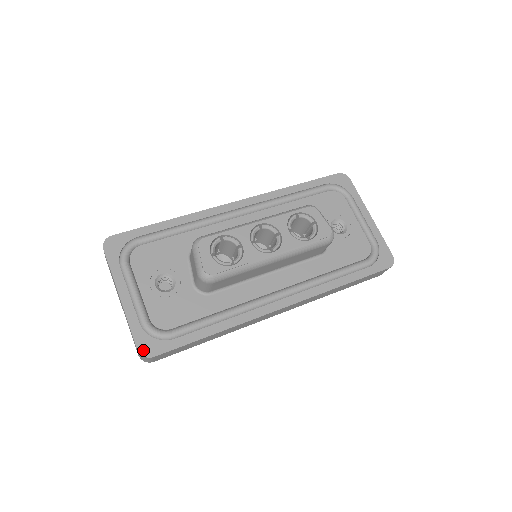
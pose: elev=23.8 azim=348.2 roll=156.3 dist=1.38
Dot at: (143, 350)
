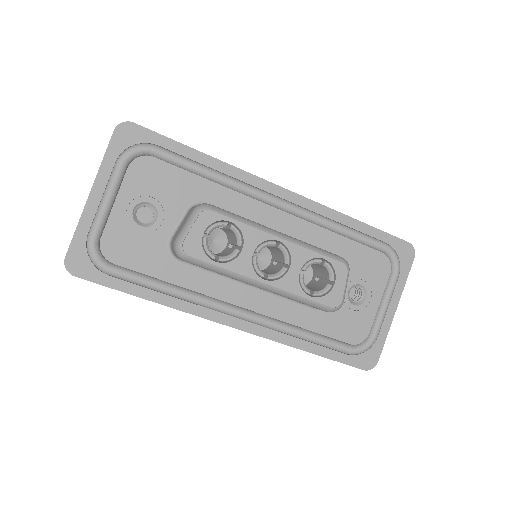
Dot at: (70, 262)
